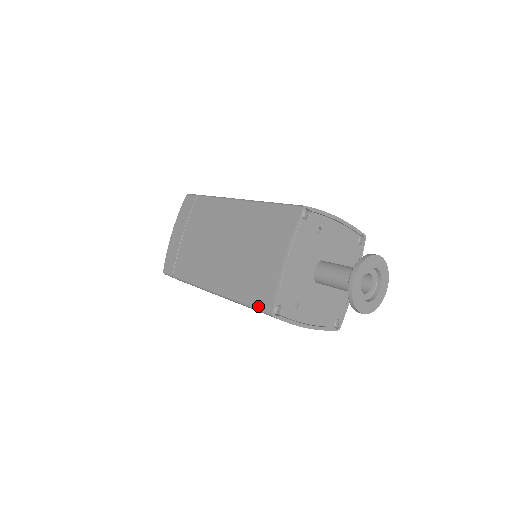
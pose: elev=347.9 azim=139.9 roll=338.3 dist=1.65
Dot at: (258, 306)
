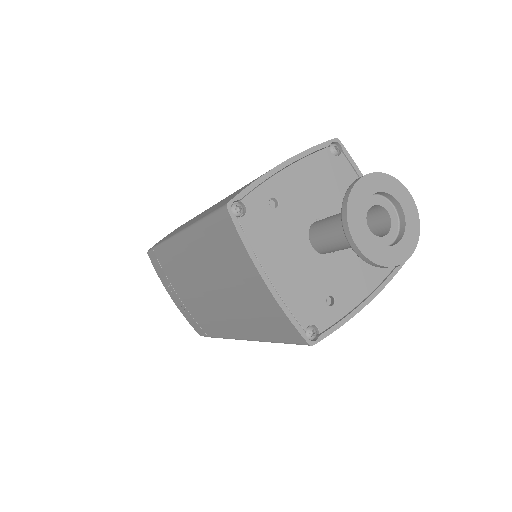
Dot at: (290, 341)
